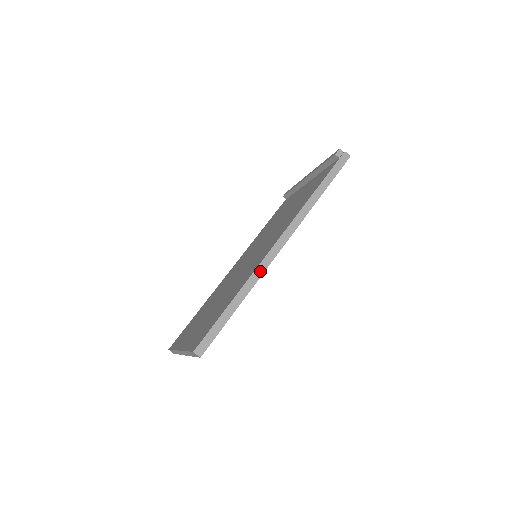
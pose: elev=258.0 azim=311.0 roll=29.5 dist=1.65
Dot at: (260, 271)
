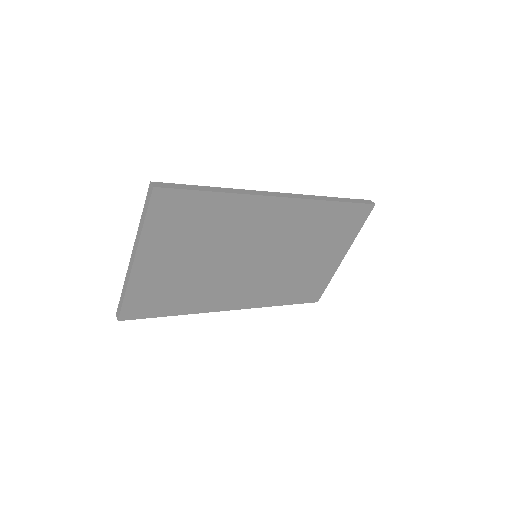
Dot at: (252, 193)
